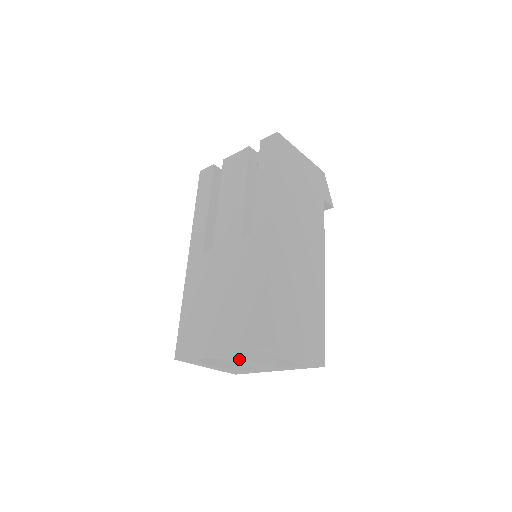
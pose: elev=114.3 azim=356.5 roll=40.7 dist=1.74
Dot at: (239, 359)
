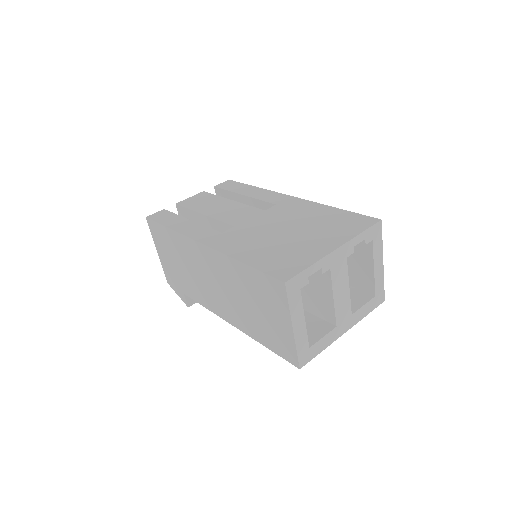
Dot at: (343, 273)
